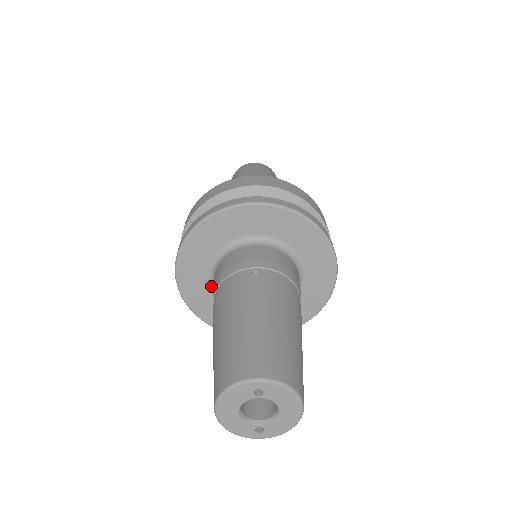
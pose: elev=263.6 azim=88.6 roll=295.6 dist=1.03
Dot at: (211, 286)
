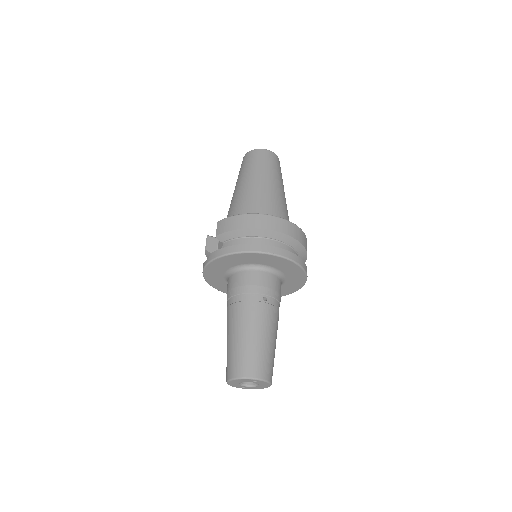
Dot at: (225, 274)
